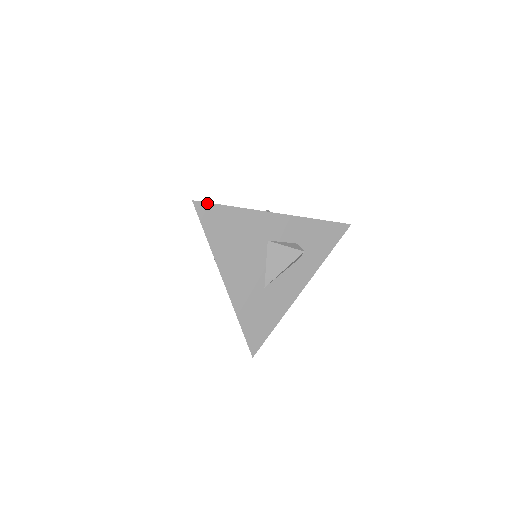
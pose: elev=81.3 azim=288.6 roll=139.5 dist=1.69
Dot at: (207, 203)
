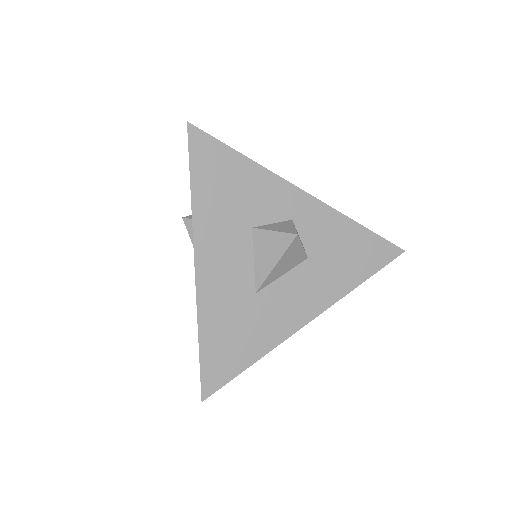
Dot at: (220, 388)
